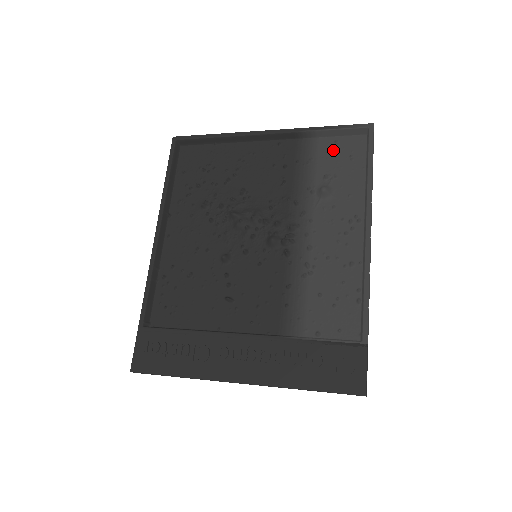
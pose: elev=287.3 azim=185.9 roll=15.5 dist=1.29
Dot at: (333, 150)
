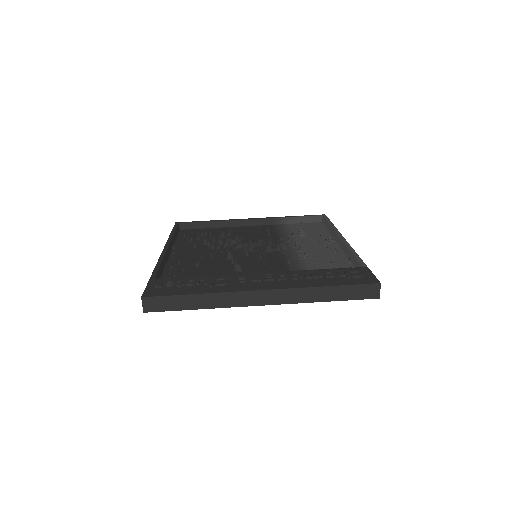
Dot at: (301, 226)
